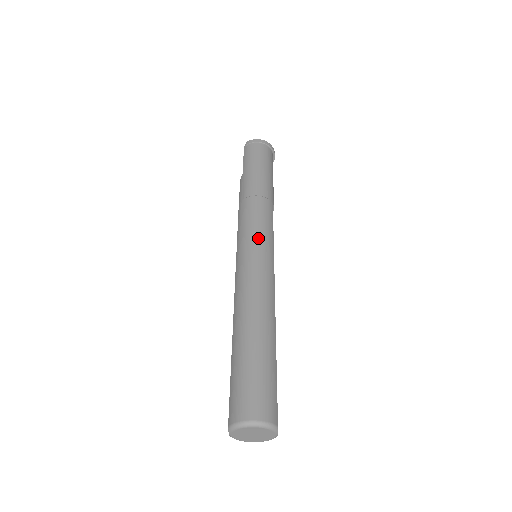
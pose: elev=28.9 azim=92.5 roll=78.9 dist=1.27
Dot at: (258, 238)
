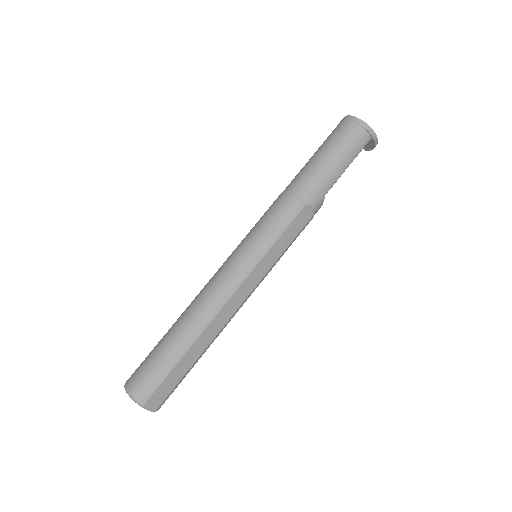
Dot at: (251, 241)
